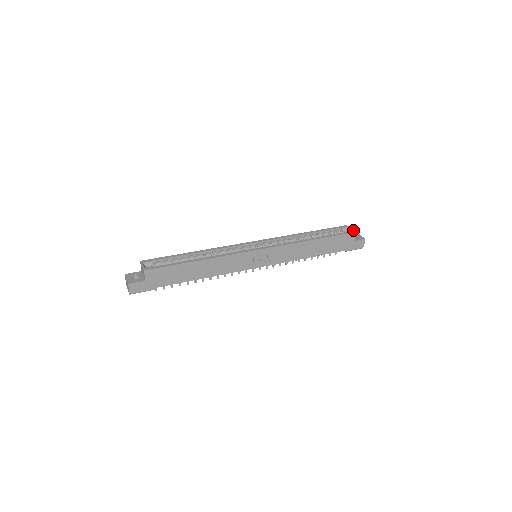
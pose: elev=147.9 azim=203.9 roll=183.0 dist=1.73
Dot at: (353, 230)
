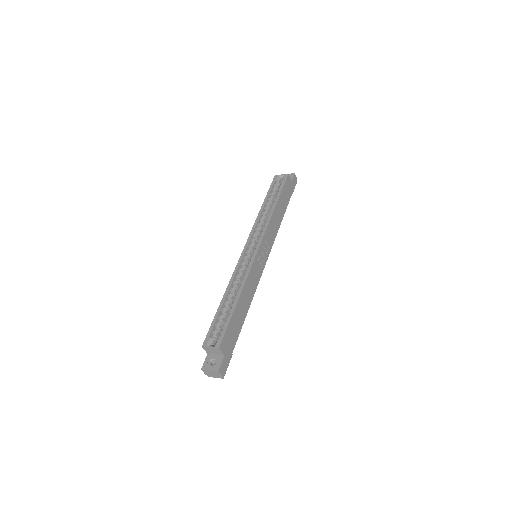
Dot at: (285, 174)
